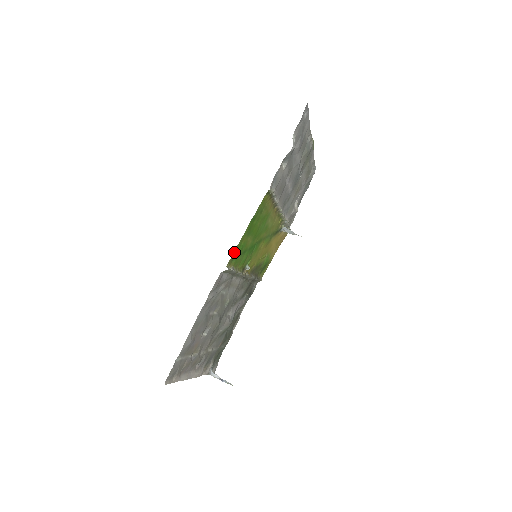
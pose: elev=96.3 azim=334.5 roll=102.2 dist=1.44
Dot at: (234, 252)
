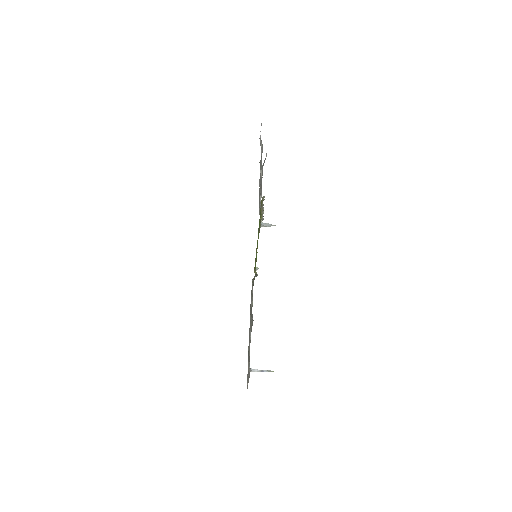
Dot at: occluded
